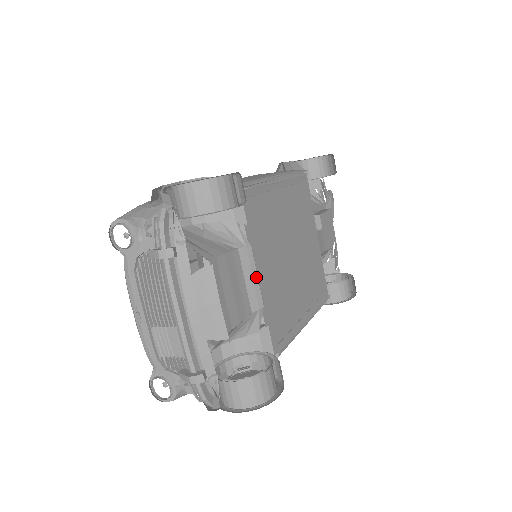
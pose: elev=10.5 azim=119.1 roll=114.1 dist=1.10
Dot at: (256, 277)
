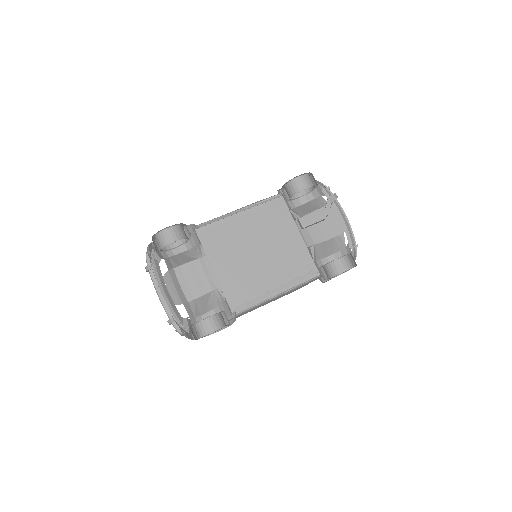
Dot at: (212, 271)
